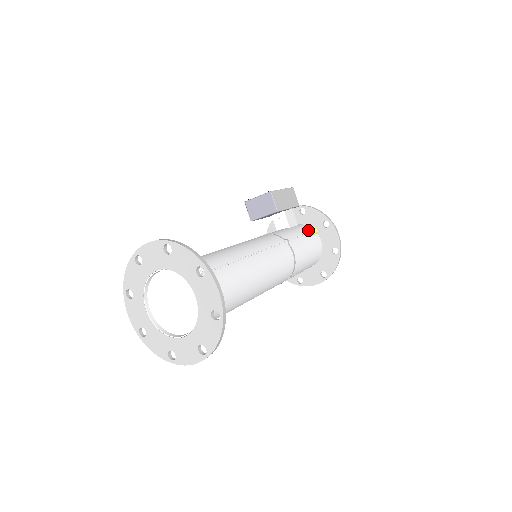
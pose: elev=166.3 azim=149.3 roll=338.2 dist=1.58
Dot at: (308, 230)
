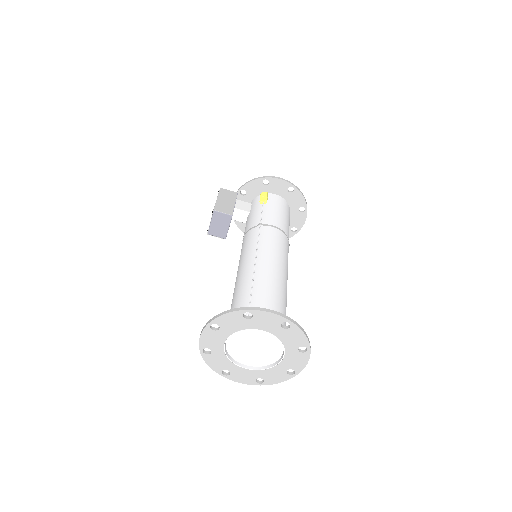
Dot at: (261, 200)
